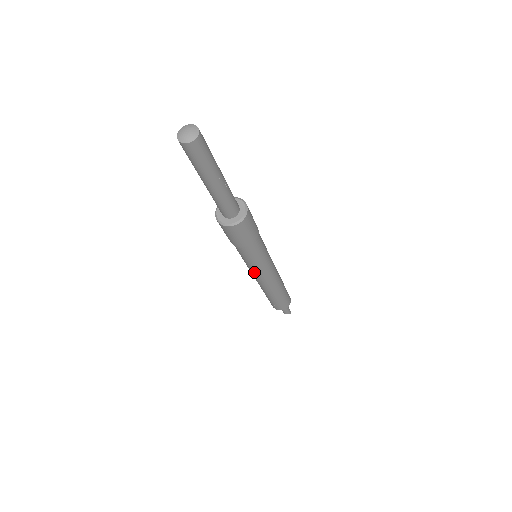
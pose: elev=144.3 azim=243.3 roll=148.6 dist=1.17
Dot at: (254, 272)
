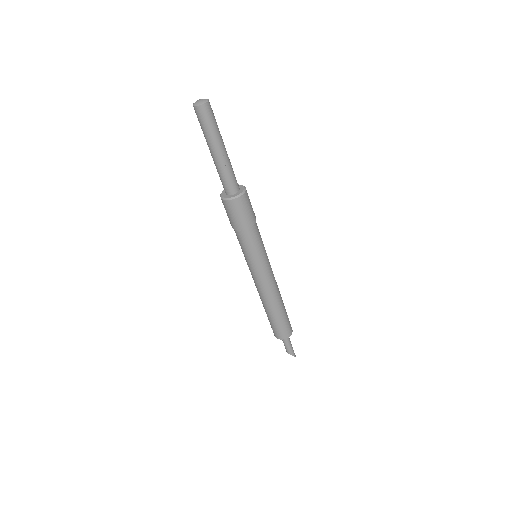
Dot at: (250, 270)
